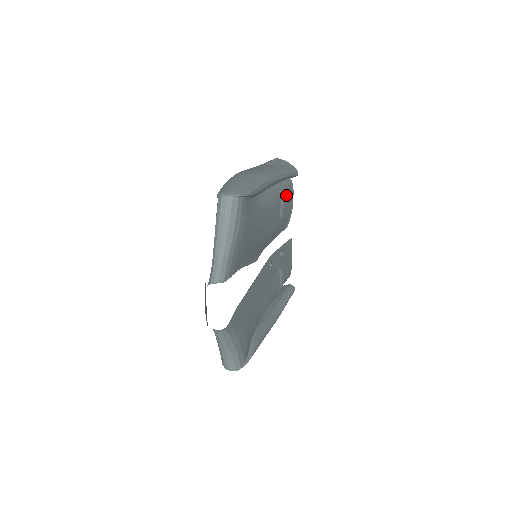
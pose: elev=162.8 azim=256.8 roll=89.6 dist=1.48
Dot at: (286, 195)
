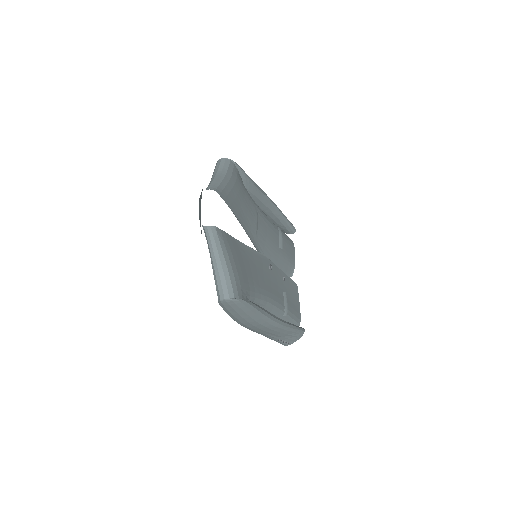
Dot at: (286, 239)
